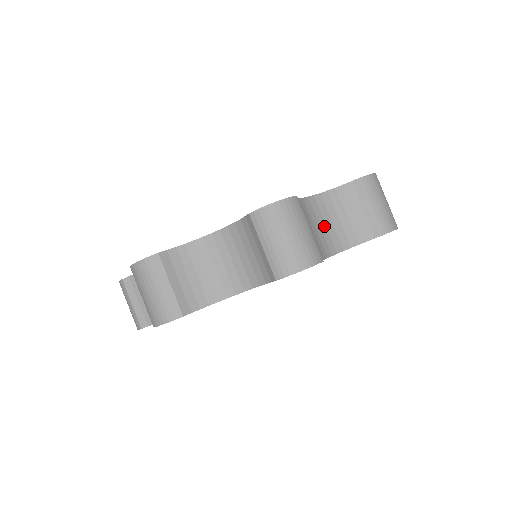
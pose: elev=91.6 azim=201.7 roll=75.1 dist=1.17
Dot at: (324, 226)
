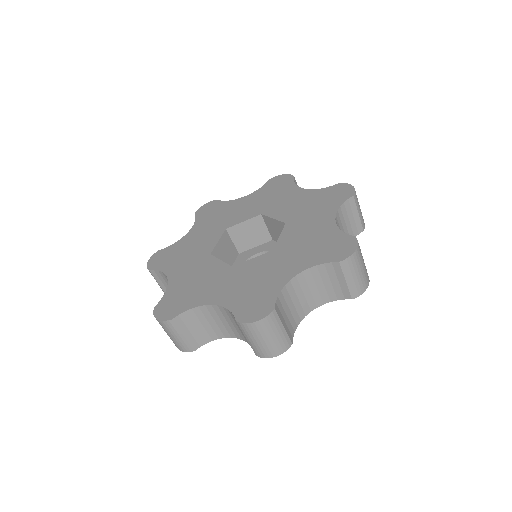
Dot at: (302, 296)
